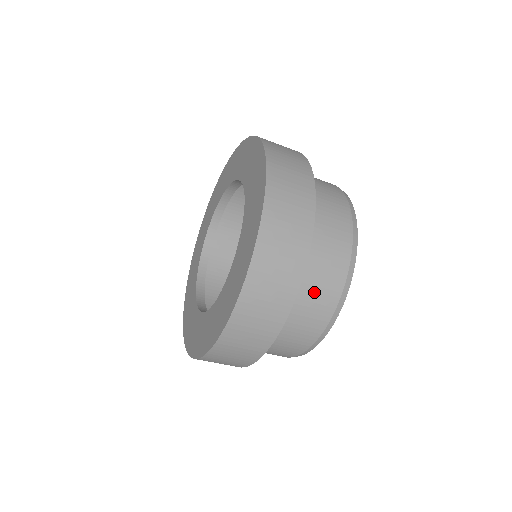
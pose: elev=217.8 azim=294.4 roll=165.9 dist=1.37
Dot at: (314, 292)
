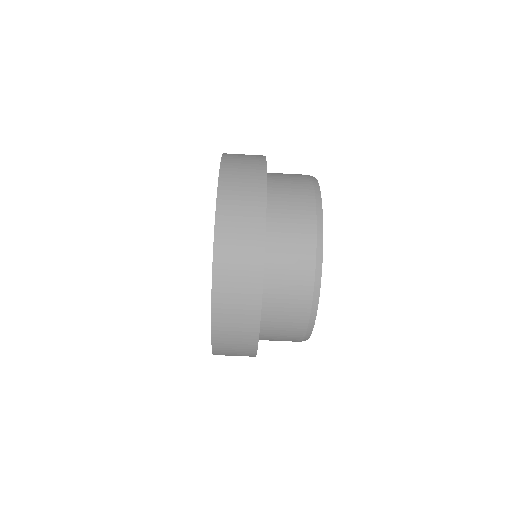
Dot at: (289, 239)
